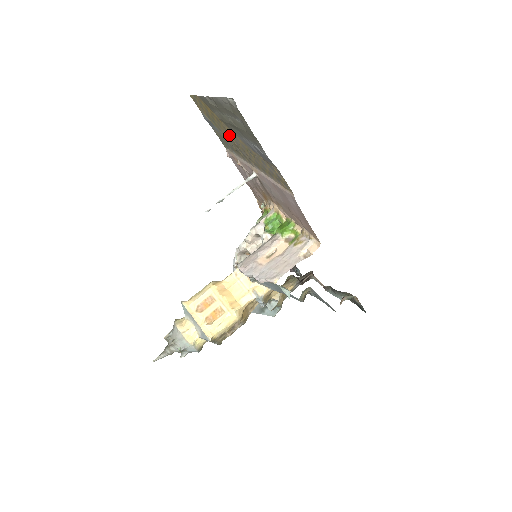
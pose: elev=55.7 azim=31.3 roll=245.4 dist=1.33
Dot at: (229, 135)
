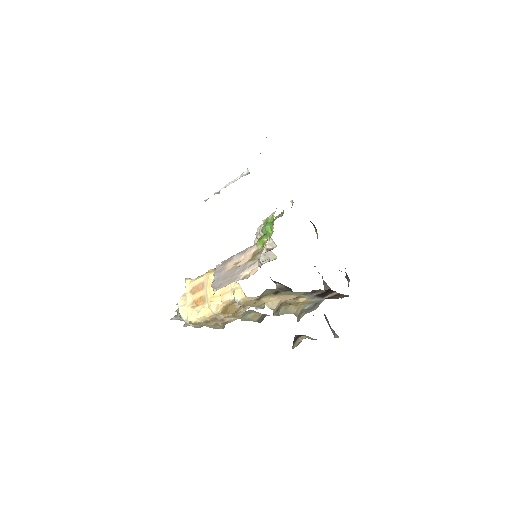
Dot at: occluded
